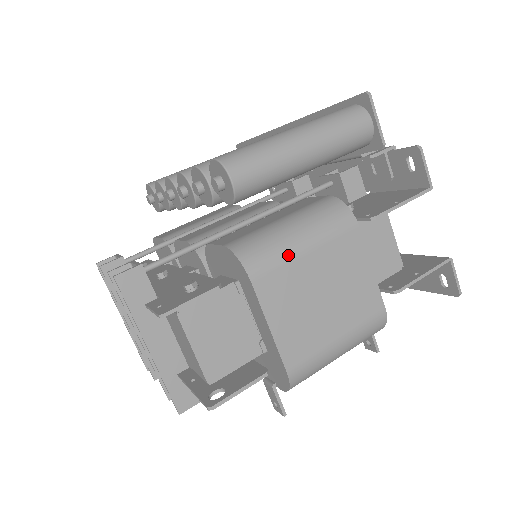
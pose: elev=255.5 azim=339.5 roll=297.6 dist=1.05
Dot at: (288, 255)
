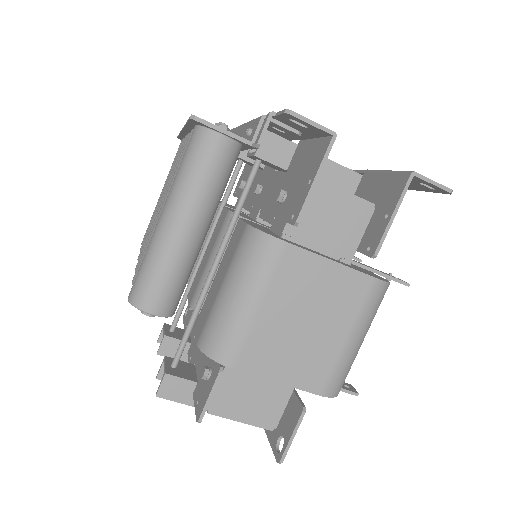
Dot at: (245, 324)
